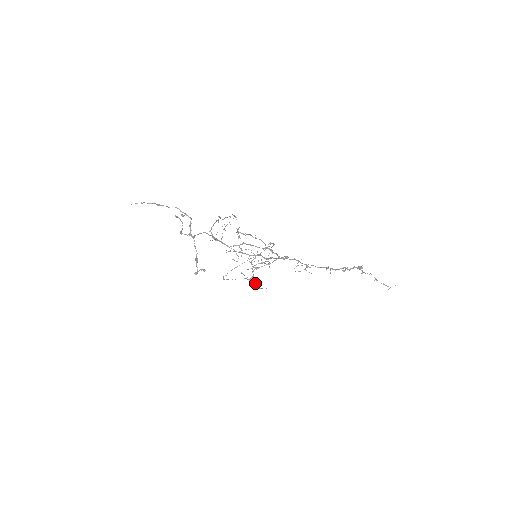
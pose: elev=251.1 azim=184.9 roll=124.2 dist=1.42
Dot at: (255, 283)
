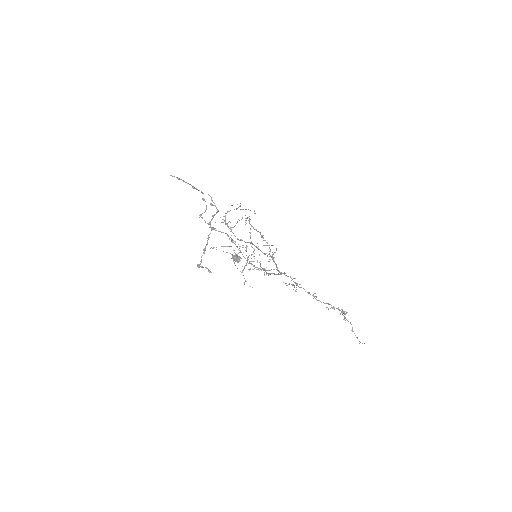
Dot at: (236, 260)
